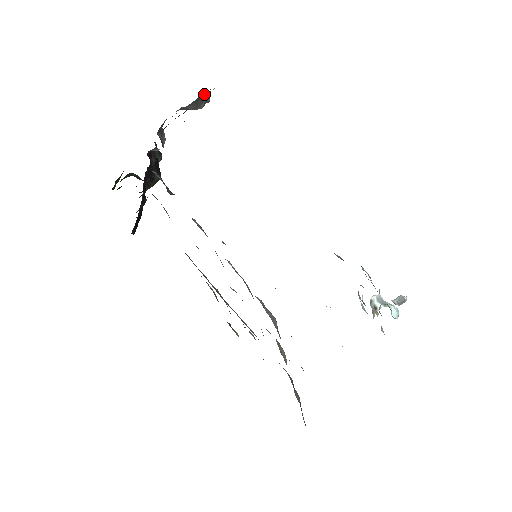
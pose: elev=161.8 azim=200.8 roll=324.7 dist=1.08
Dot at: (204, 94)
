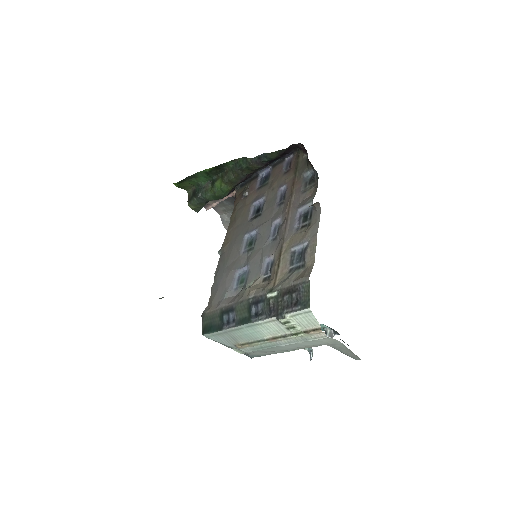
Dot at: occluded
